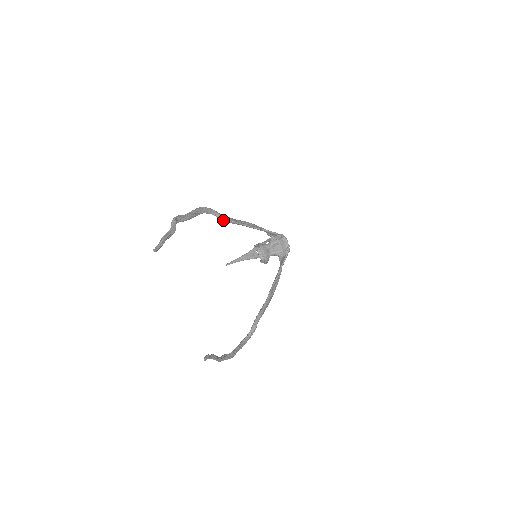
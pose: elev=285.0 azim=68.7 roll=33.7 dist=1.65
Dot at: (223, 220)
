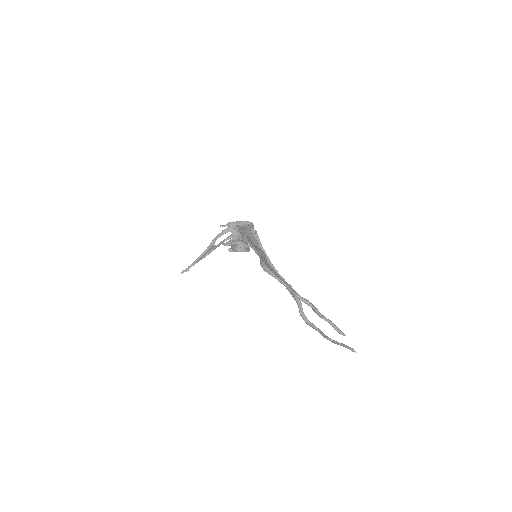
Dot at: occluded
